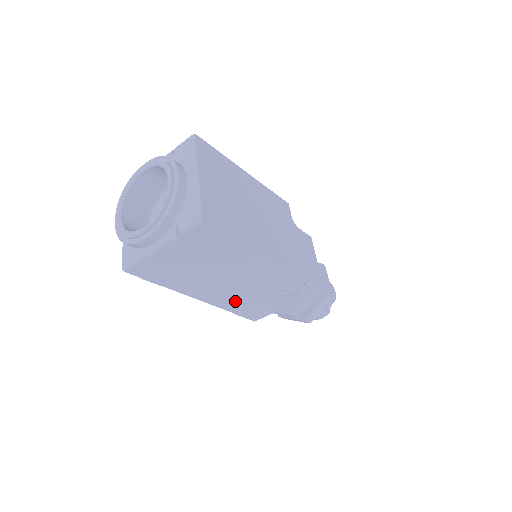
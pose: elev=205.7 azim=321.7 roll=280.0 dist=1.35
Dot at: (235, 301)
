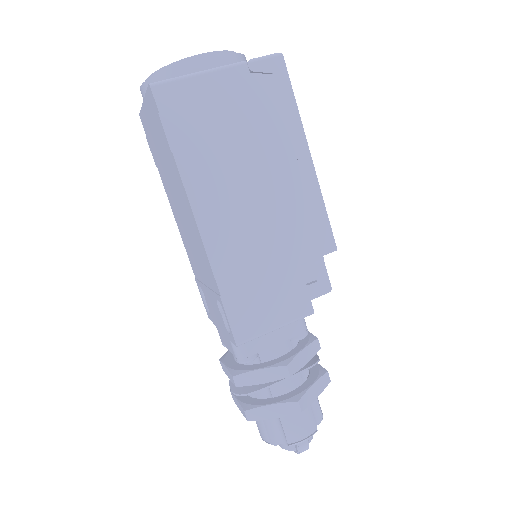
Dot at: (238, 258)
